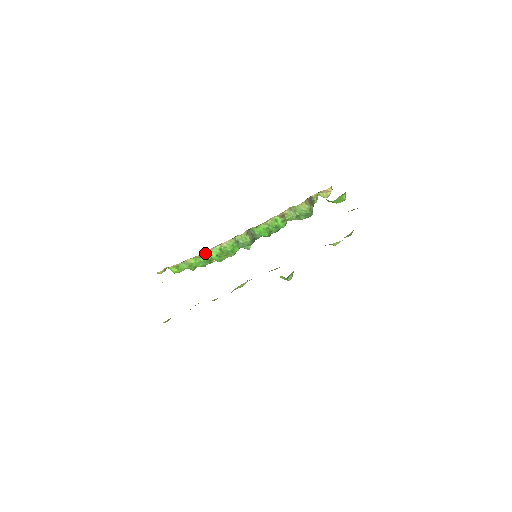
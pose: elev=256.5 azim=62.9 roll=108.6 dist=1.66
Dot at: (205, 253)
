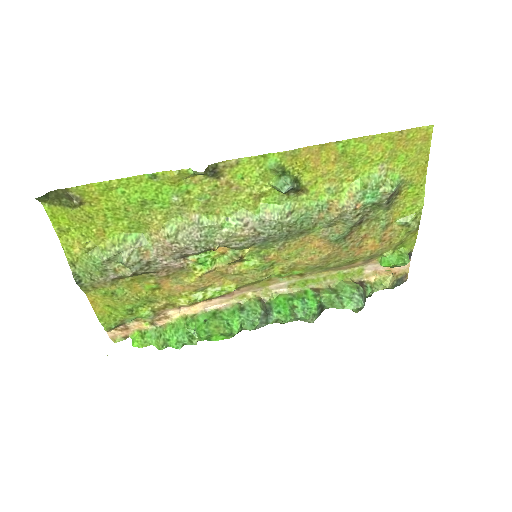
Dot at: (191, 318)
